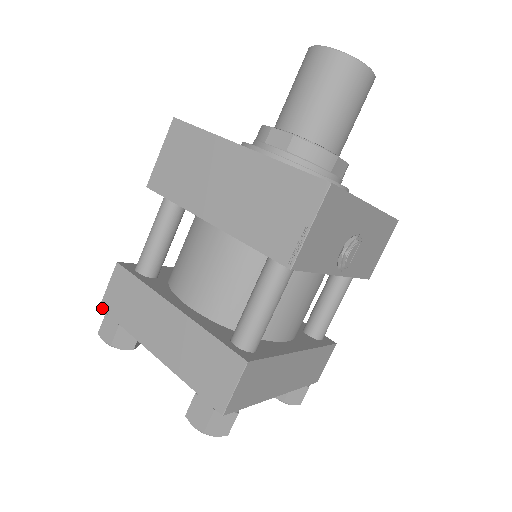
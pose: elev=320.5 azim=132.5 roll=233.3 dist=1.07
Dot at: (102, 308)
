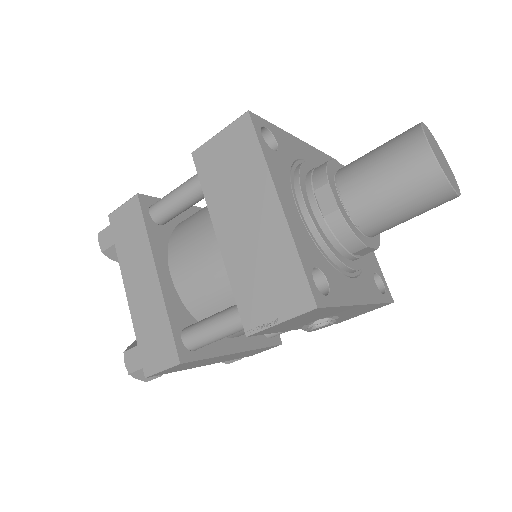
Dot at: (109, 218)
